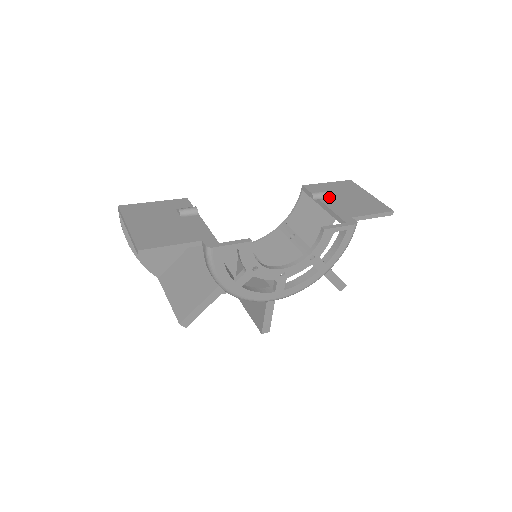
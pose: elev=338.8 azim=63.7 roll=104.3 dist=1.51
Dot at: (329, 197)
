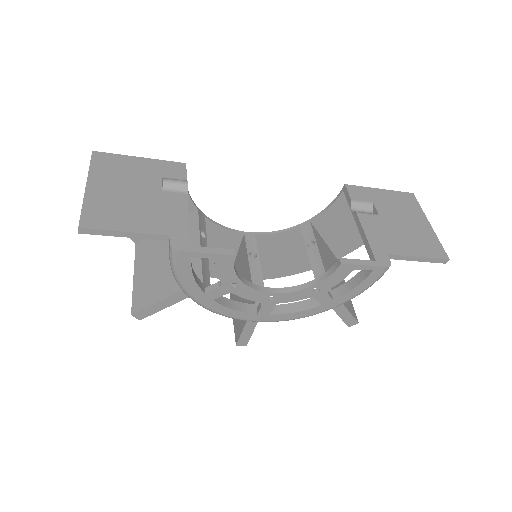
Dot at: (373, 211)
